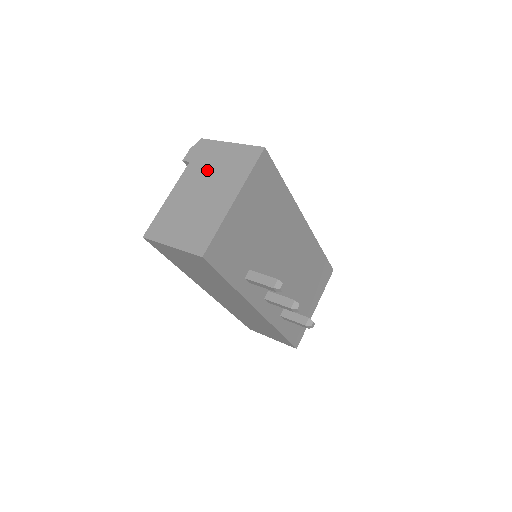
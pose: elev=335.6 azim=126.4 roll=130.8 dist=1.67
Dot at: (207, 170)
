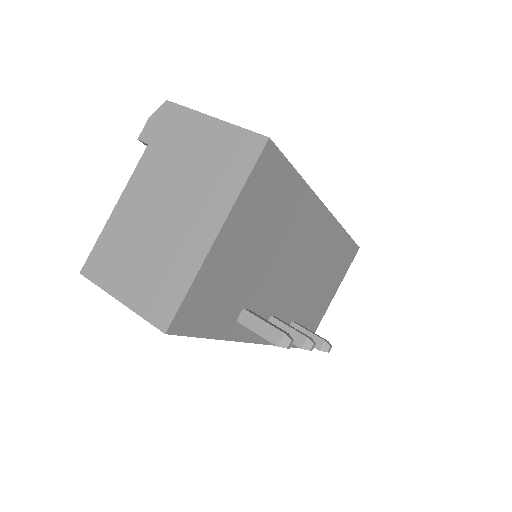
Dot at: (174, 166)
